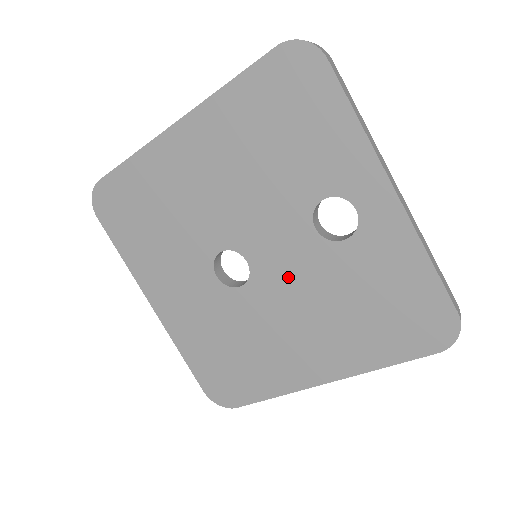
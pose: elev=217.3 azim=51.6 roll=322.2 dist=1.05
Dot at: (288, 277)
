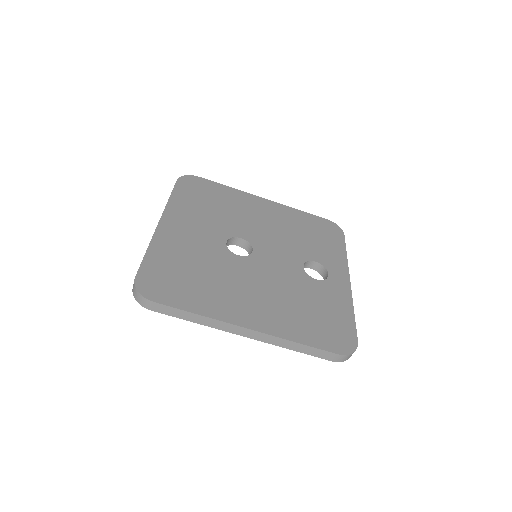
Dot at: (272, 271)
